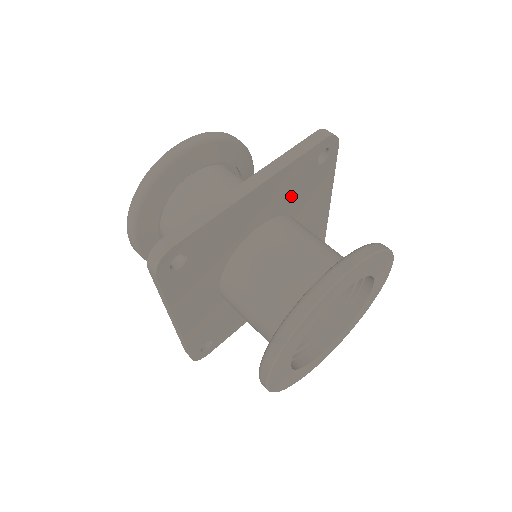
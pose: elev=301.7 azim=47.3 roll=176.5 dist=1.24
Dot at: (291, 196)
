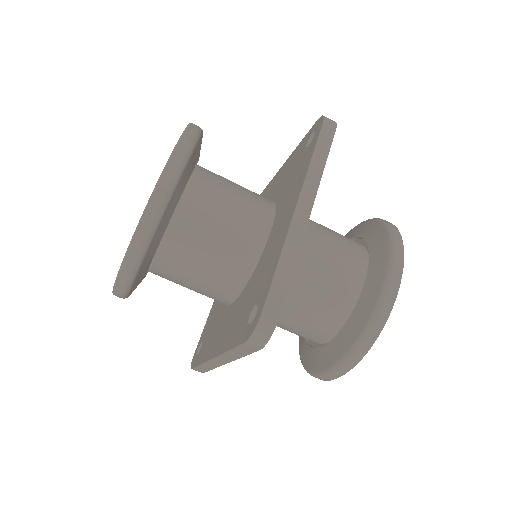
Dot at: occluded
